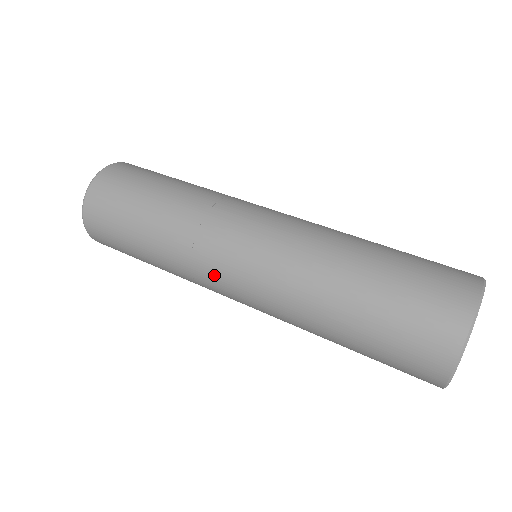
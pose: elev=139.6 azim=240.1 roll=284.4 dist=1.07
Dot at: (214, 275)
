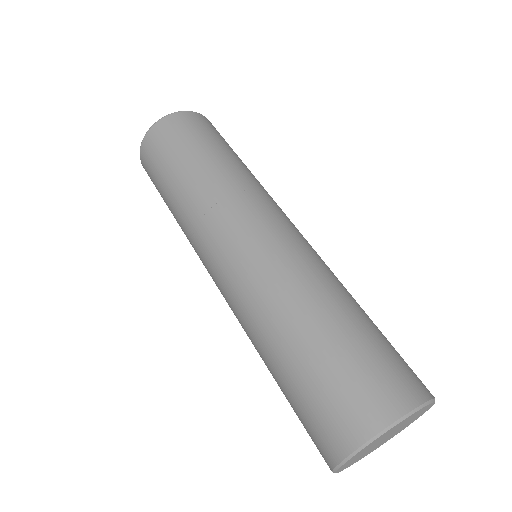
Dot at: (207, 249)
